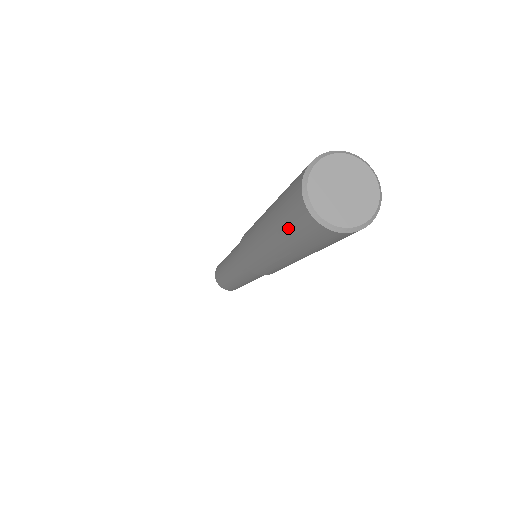
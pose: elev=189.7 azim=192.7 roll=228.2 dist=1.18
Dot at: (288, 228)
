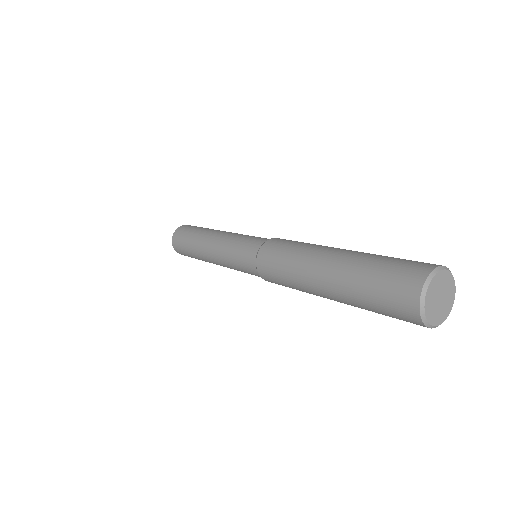
Dot at: (375, 302)
